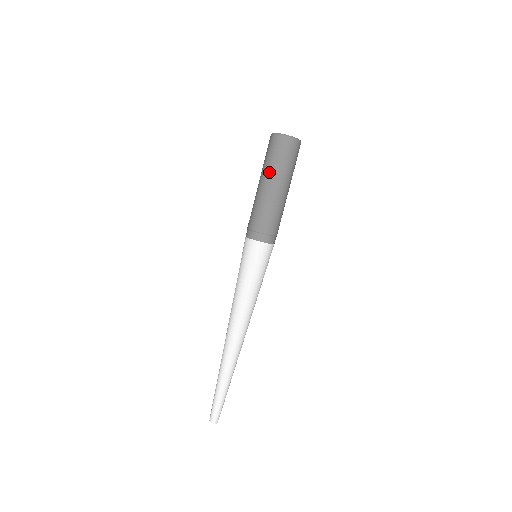
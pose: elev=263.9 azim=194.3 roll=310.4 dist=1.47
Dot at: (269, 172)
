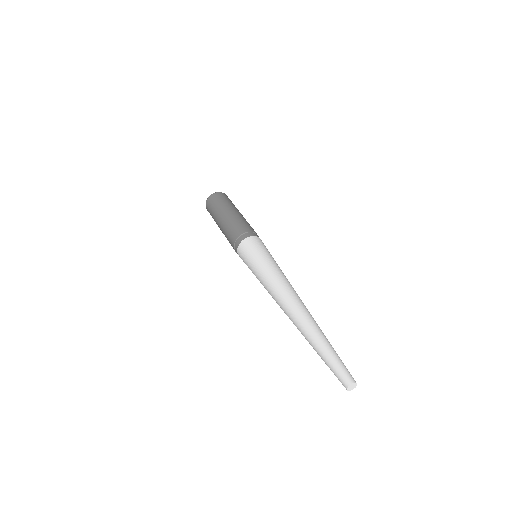
Dot at: (216, 216)
